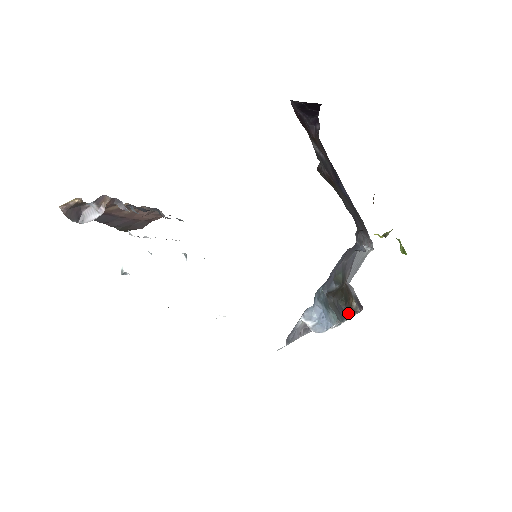
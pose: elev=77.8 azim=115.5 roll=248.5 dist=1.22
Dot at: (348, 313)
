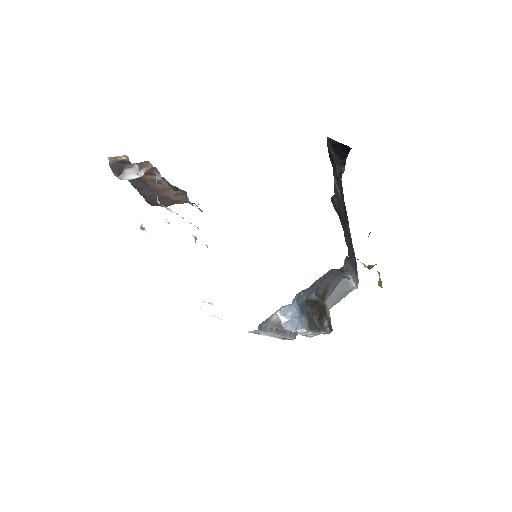
Dot at: (318, 328)
